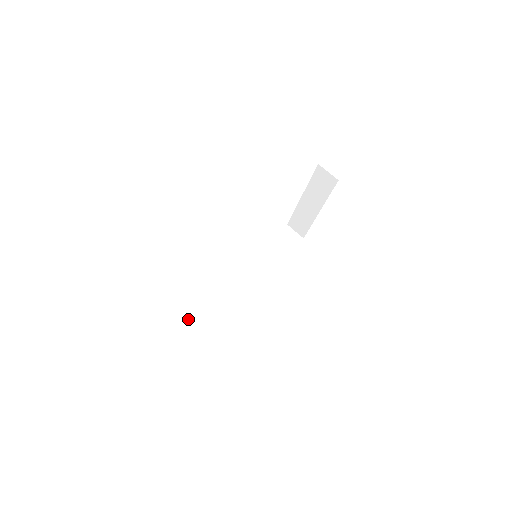
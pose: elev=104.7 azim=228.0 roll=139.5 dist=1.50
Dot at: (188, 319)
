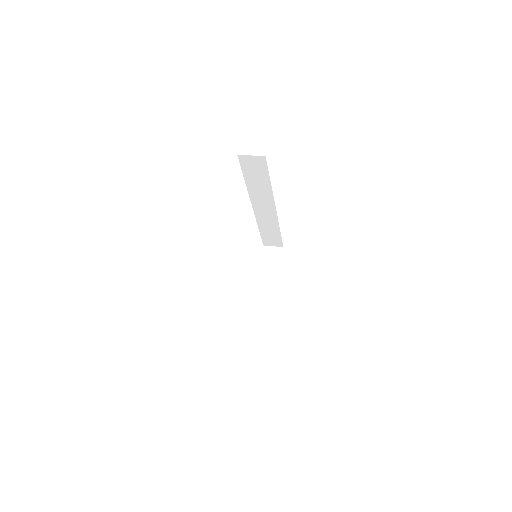
Dot at: occluded
